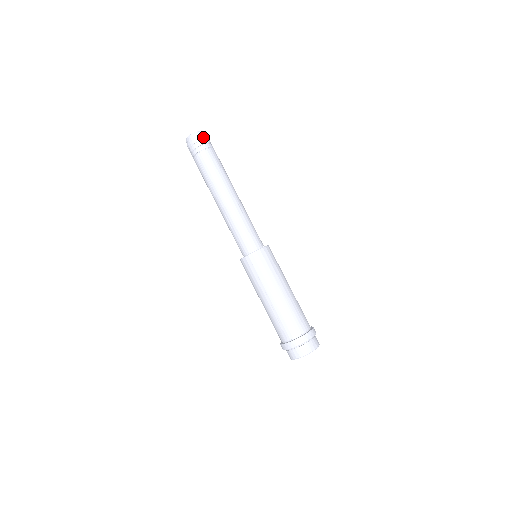
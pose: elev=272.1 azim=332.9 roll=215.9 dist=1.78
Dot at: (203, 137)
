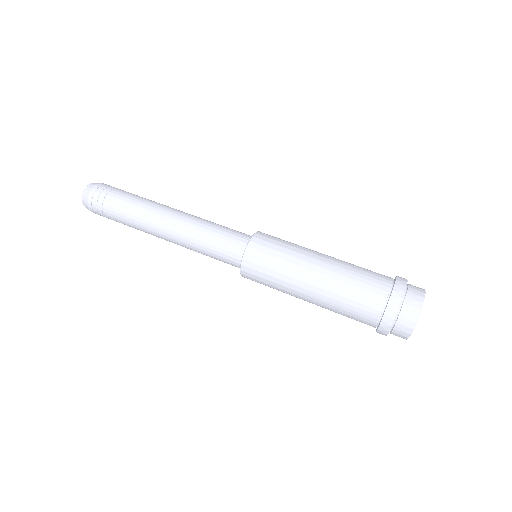
Dot at: (105, 184)
